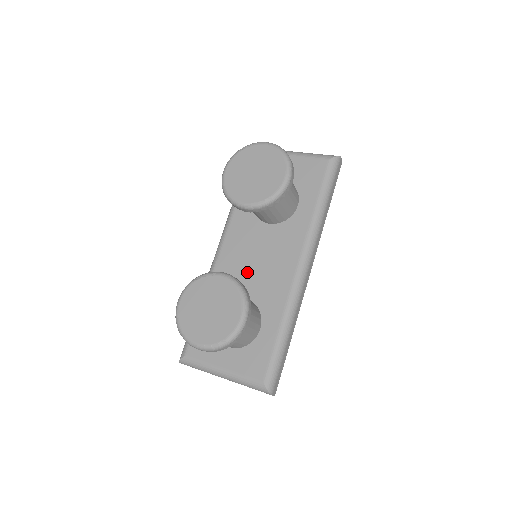
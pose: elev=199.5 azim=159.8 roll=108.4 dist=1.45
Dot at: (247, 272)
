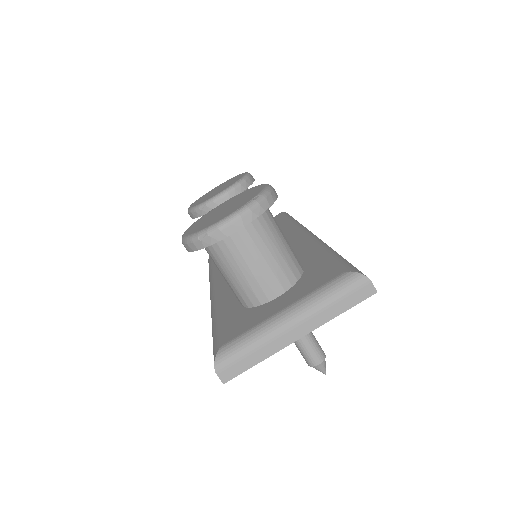
Dot at: occluded
